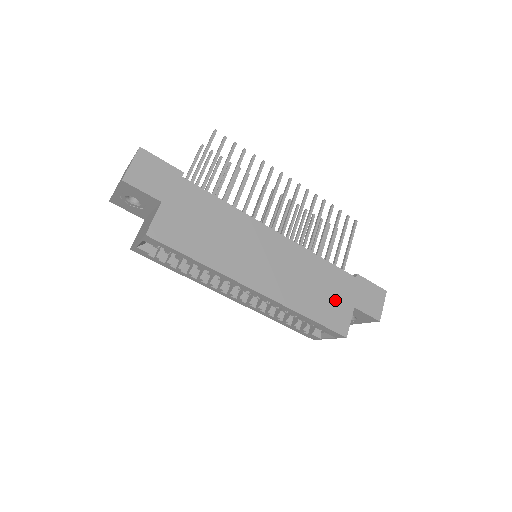
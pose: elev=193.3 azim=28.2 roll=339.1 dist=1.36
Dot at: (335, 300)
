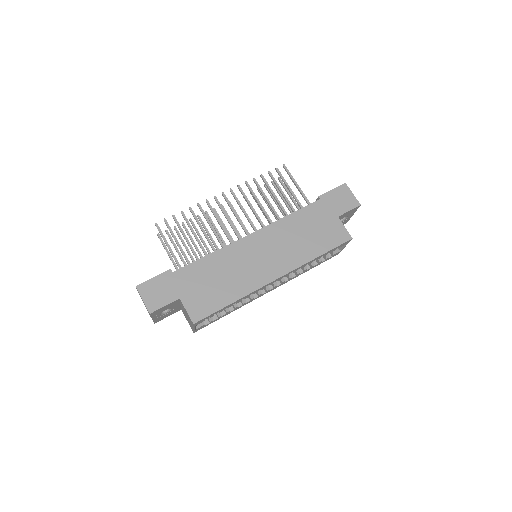
Dot at: (323, 227)
